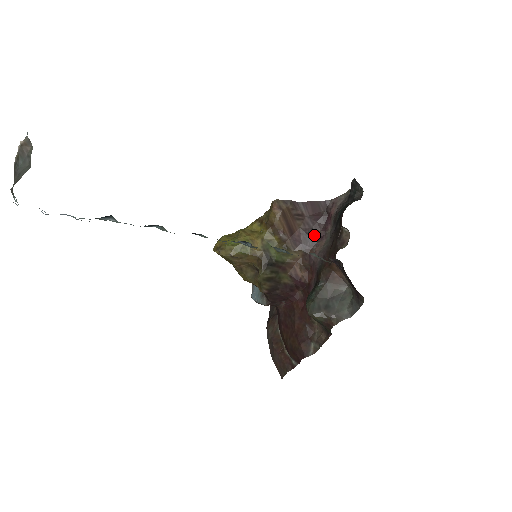
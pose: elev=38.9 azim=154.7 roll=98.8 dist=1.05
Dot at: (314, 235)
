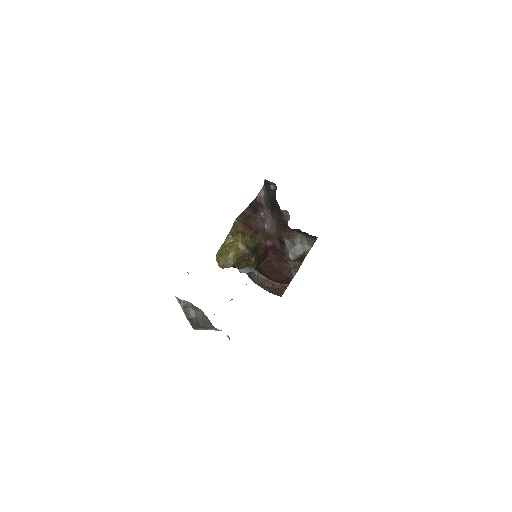
Dot at: (261, 220)
